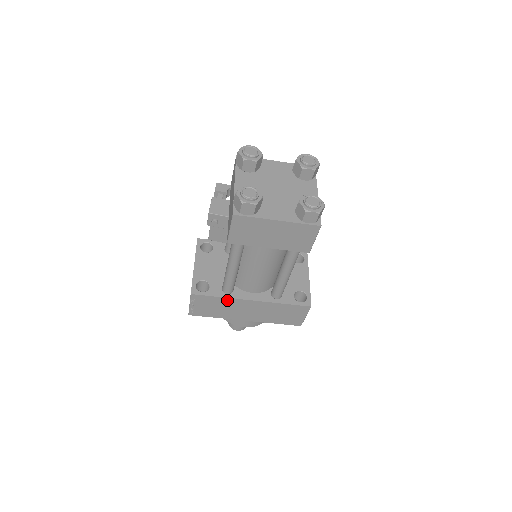
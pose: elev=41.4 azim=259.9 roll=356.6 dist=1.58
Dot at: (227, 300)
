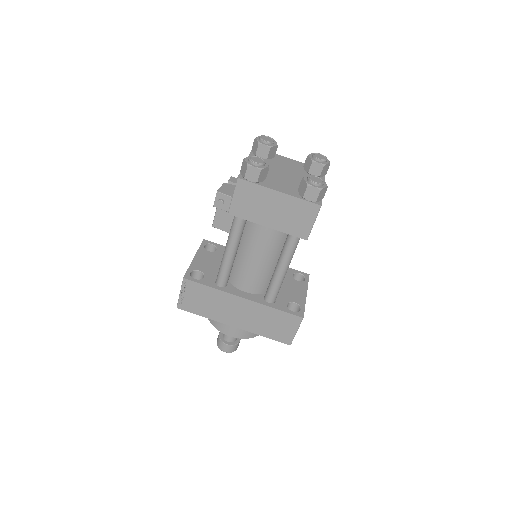
Dot at: (218, 293)
